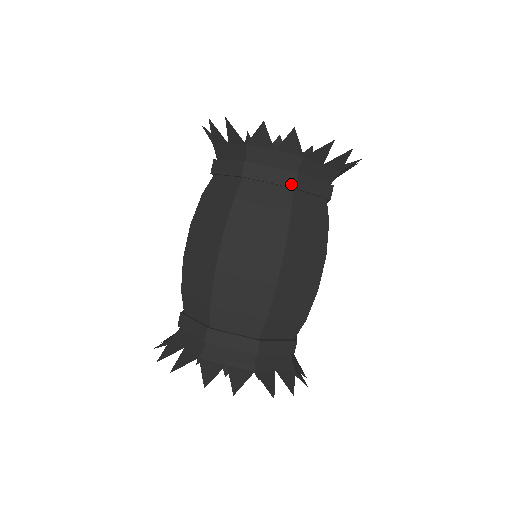
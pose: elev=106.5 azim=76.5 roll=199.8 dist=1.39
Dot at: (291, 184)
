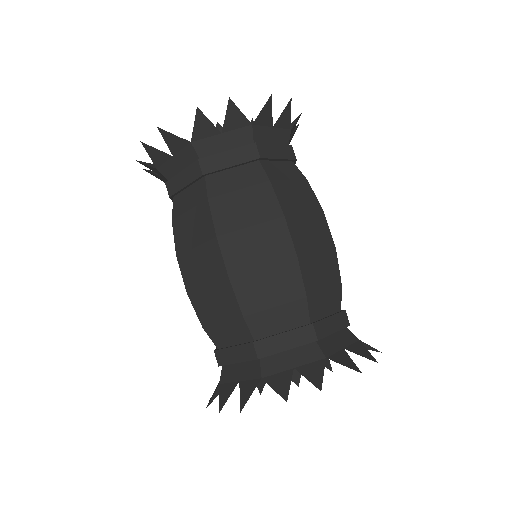
Dot at: (254, 156)
